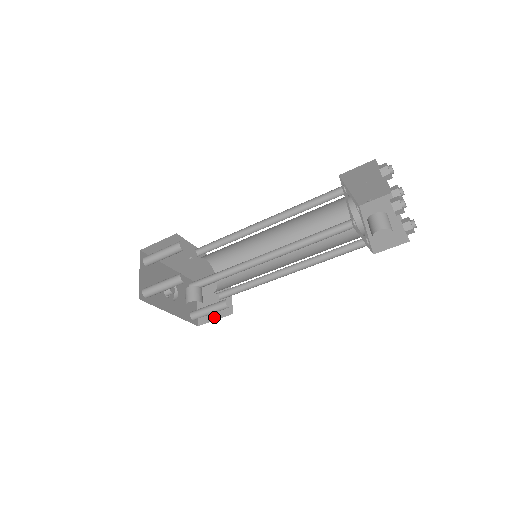
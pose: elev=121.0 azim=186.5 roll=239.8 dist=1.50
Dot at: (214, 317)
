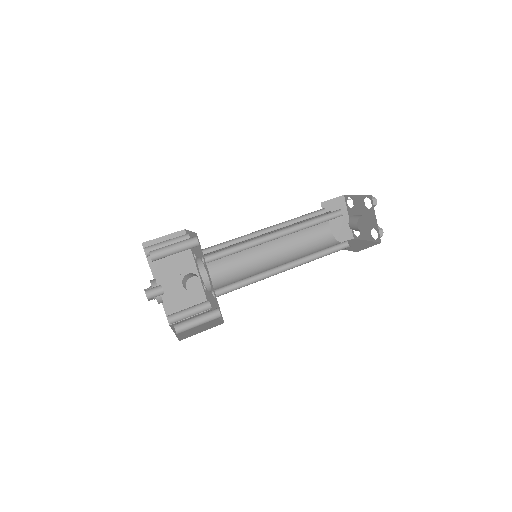
Dot at: (200, 331)
